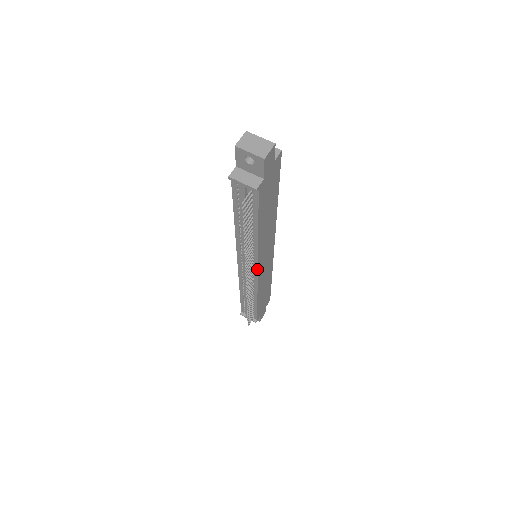
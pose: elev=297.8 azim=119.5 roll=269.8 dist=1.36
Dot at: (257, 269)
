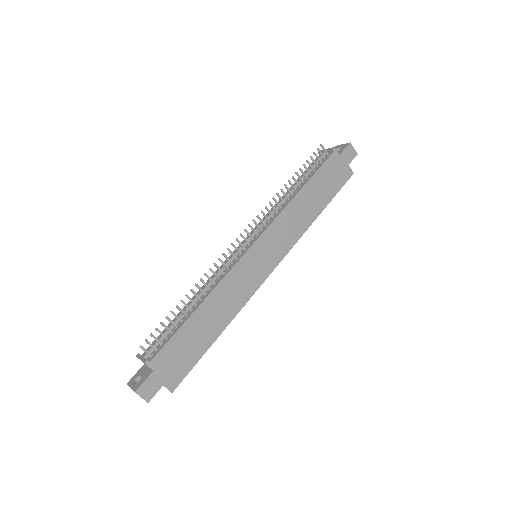
Dot at: (257, 239)
